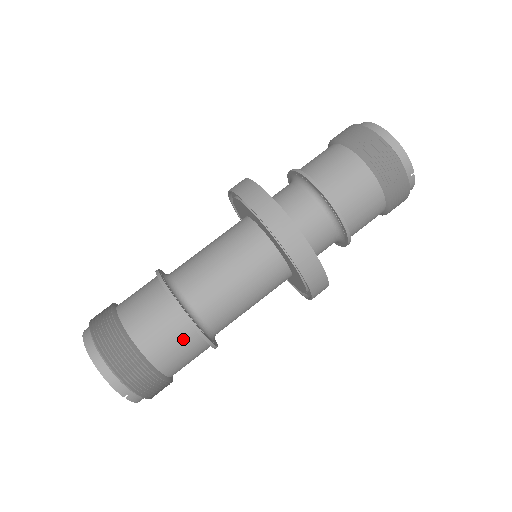
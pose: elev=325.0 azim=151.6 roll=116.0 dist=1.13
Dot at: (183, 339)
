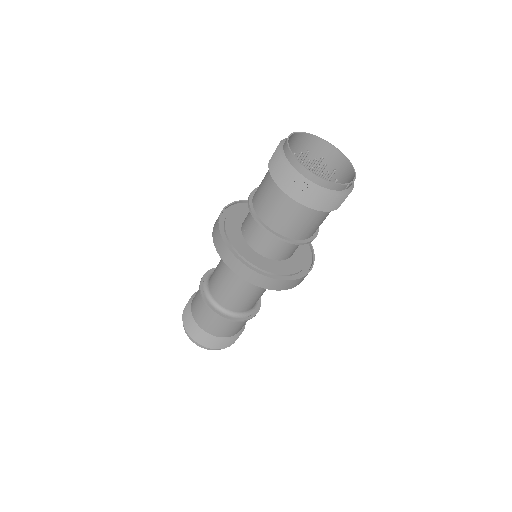
Dot at: (238, 324)
